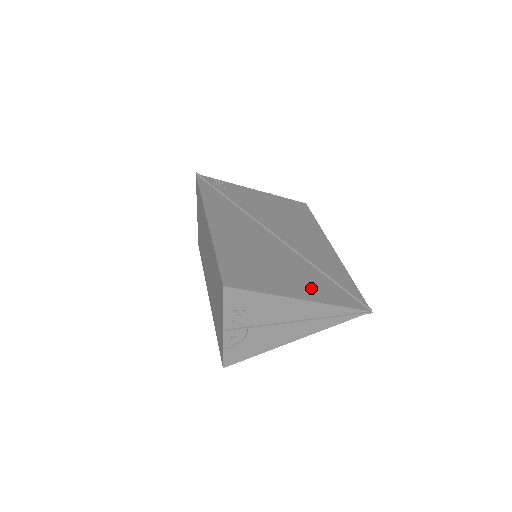
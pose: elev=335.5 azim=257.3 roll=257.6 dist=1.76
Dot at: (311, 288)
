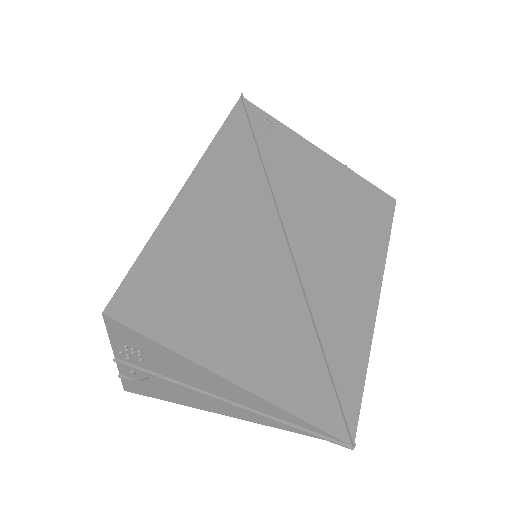
Dot at: (271, 364)
